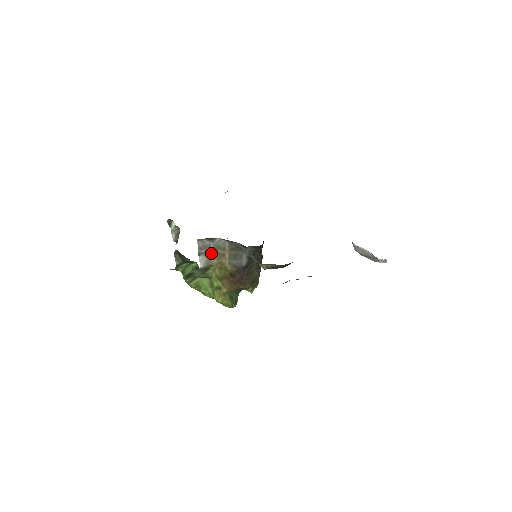
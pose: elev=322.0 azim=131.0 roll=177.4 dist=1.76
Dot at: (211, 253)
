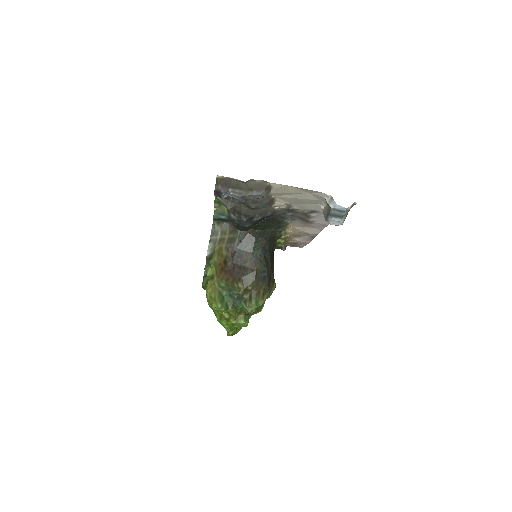
Dot at: (218, 240)
